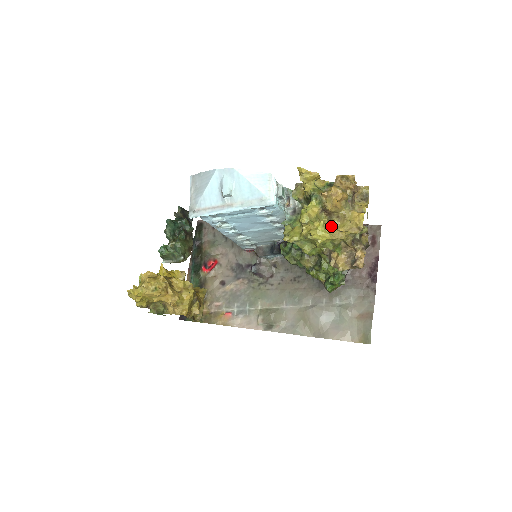
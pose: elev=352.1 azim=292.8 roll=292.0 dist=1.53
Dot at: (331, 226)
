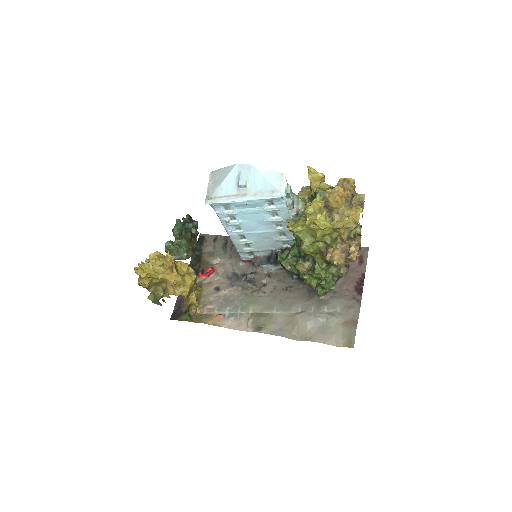
Dot at: occluded
